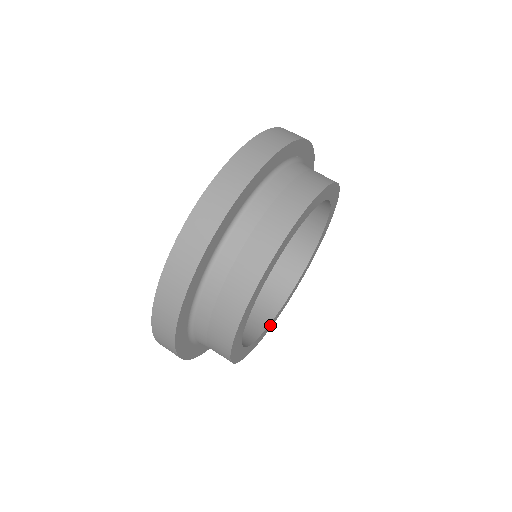
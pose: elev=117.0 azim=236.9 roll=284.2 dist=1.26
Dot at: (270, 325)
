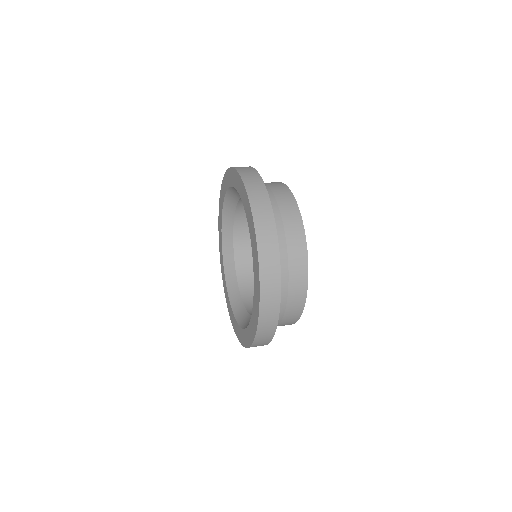
Dot at: occluded
